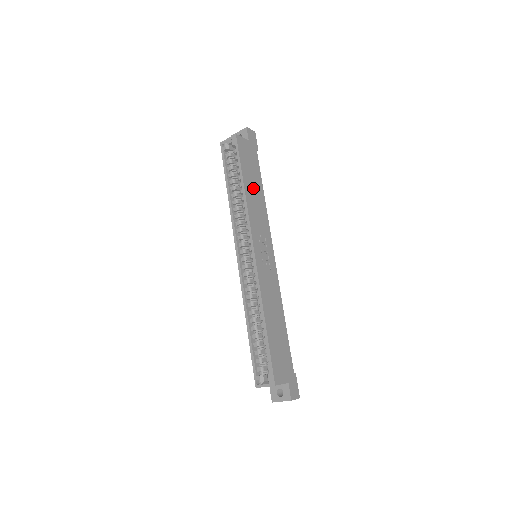
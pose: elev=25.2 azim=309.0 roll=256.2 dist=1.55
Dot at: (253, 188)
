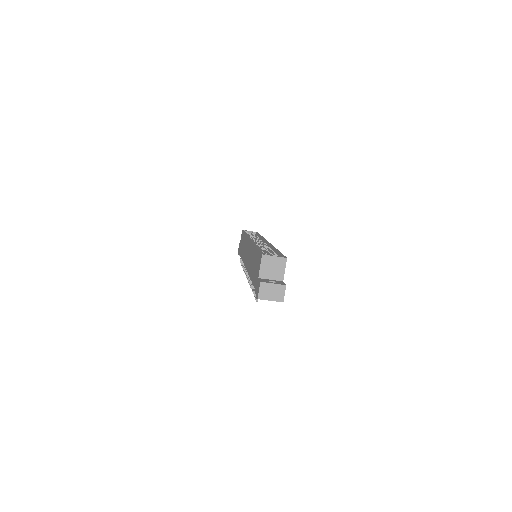
Dot at: occluded
